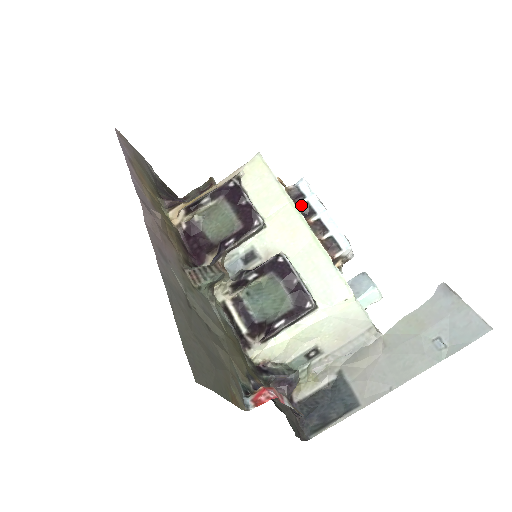
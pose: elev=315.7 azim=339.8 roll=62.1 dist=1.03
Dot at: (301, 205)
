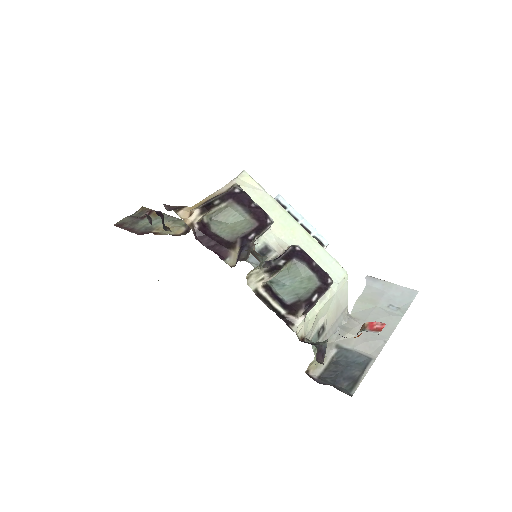
Dot at: occluded
